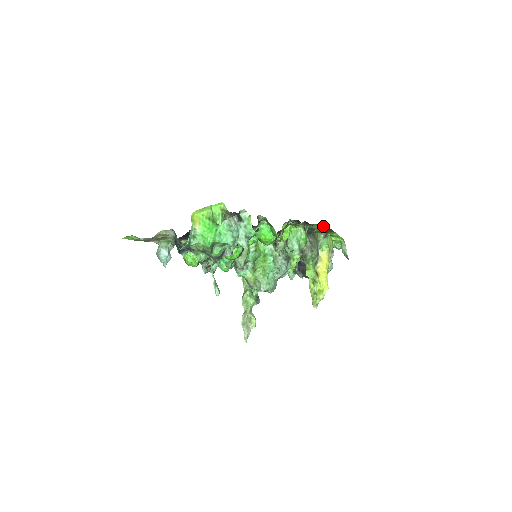
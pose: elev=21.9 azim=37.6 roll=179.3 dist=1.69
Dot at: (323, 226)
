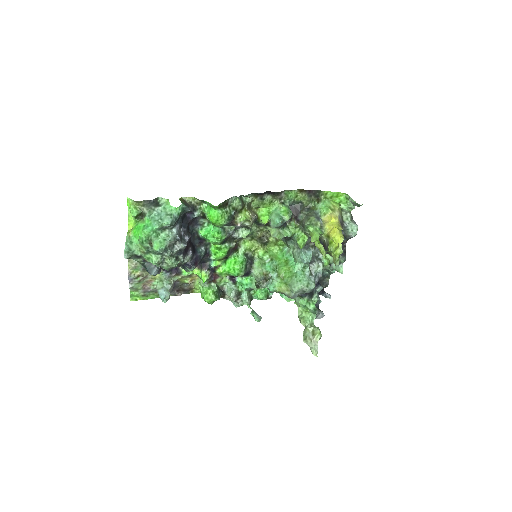
Dot at: (302, 191)
